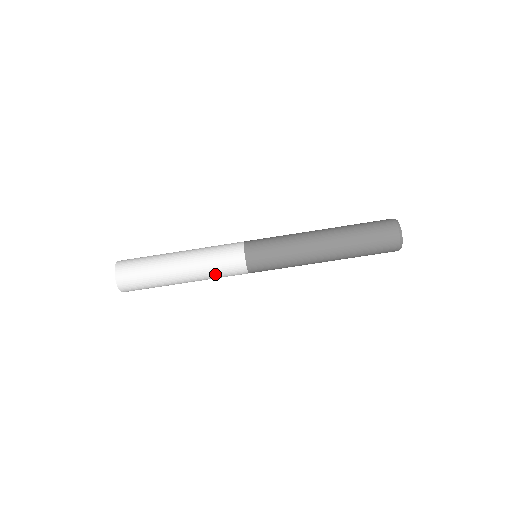
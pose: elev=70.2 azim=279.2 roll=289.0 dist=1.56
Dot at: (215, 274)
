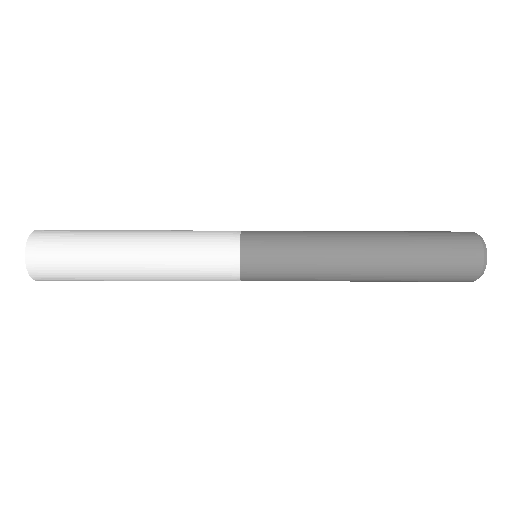
Dot at: (189, 278)
